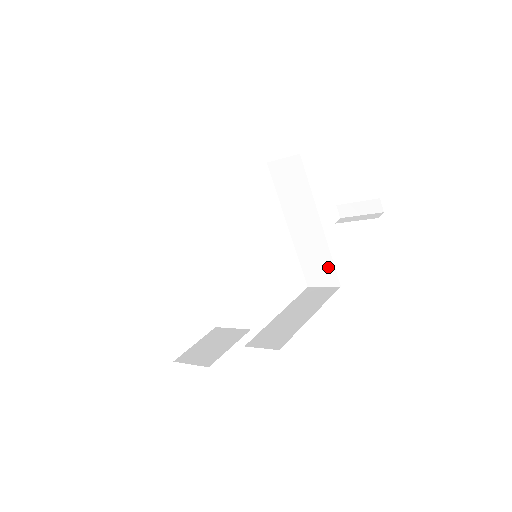
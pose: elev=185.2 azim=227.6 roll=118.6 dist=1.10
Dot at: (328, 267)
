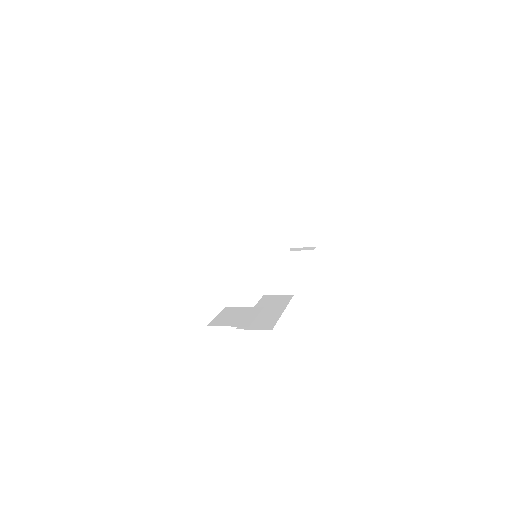
Dot at: (286, 279)
